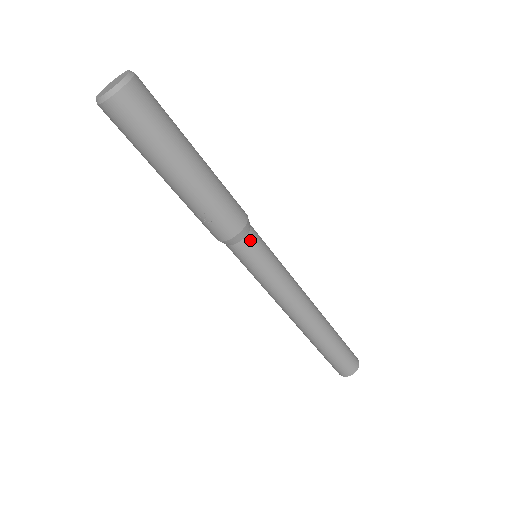
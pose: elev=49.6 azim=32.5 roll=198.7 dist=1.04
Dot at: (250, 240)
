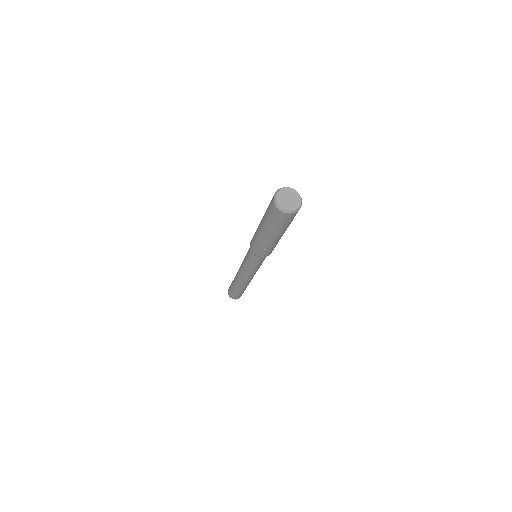
Dot at: occluded
